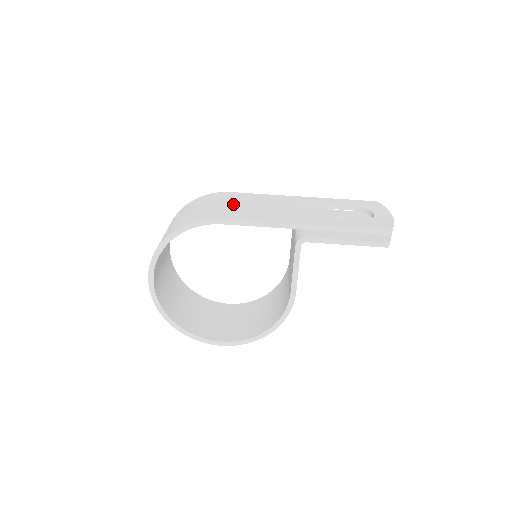
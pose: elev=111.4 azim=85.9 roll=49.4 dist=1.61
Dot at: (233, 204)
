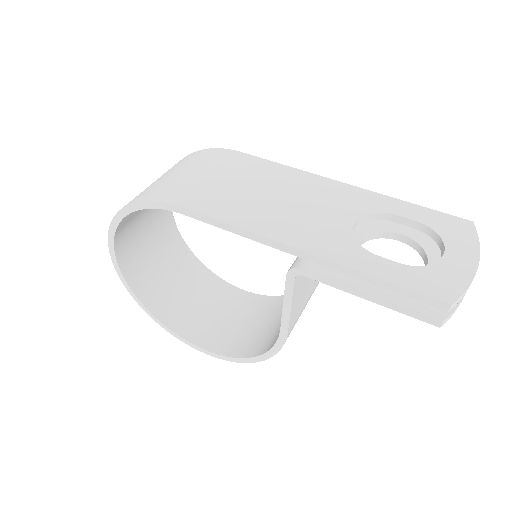
Dot at: (224, 179)
